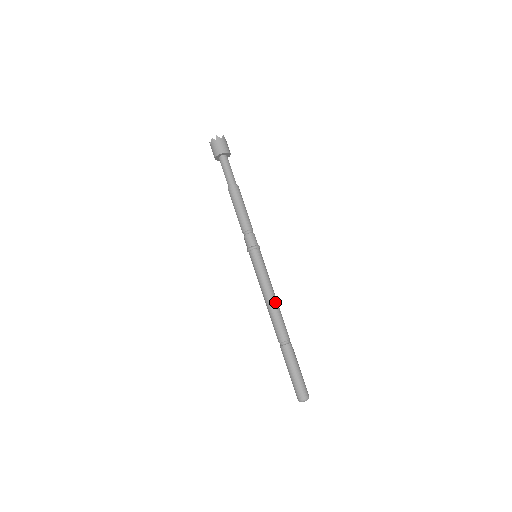
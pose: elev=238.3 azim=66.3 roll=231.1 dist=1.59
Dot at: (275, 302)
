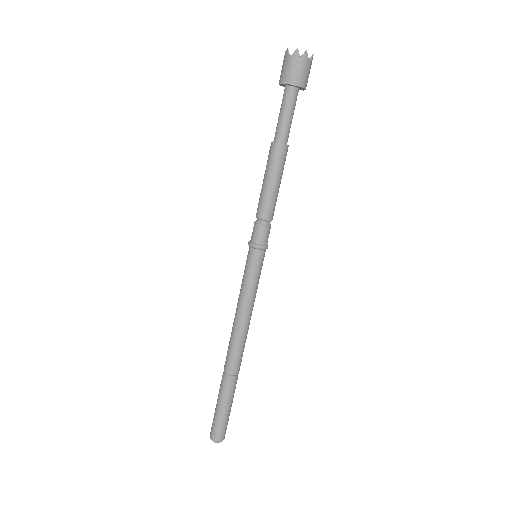
Dot at: (248, 326)
